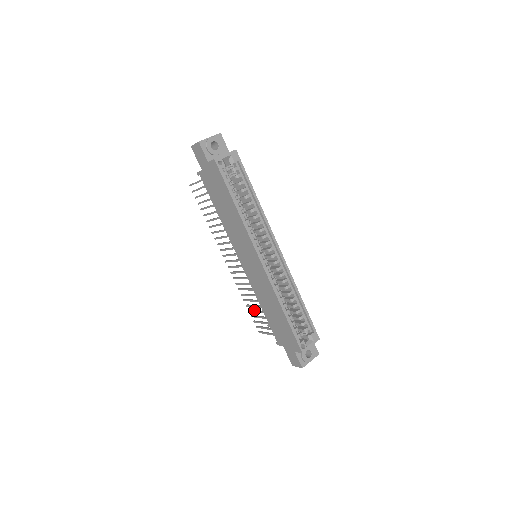
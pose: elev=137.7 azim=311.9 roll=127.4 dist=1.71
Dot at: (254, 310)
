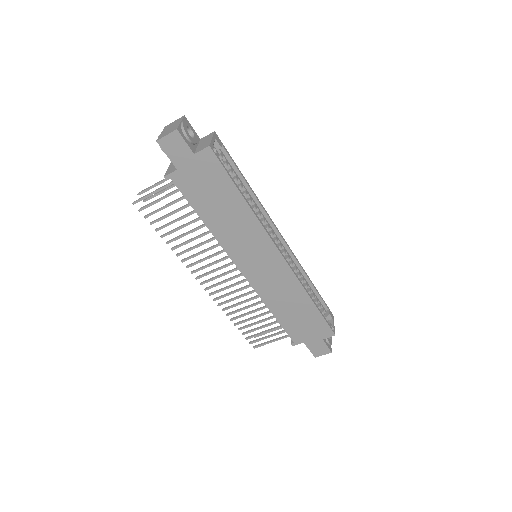
Dot at: (248, 324)
